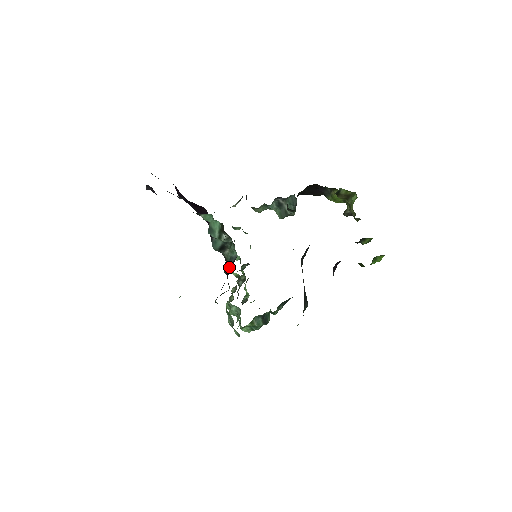
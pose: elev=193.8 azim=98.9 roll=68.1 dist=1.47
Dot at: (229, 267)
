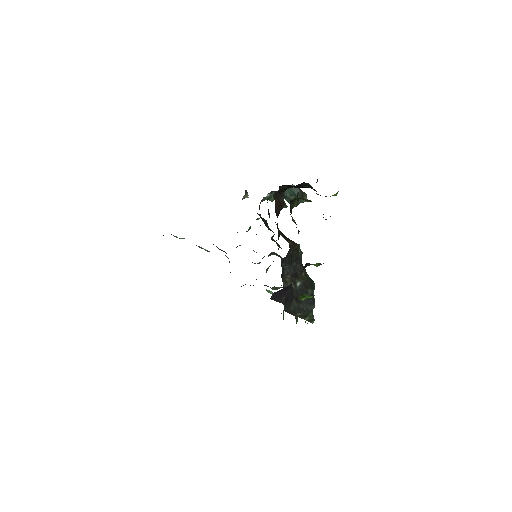
Dot at: occluded
